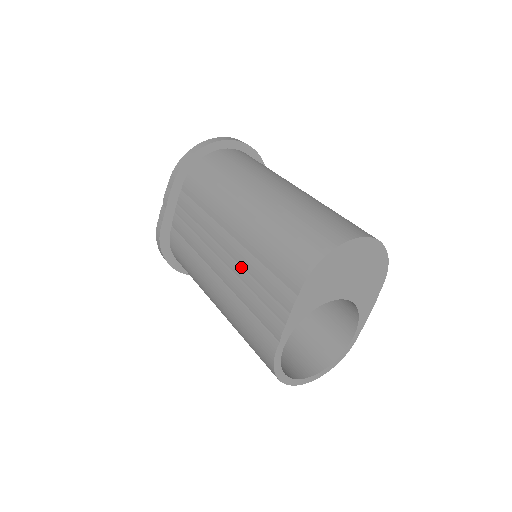
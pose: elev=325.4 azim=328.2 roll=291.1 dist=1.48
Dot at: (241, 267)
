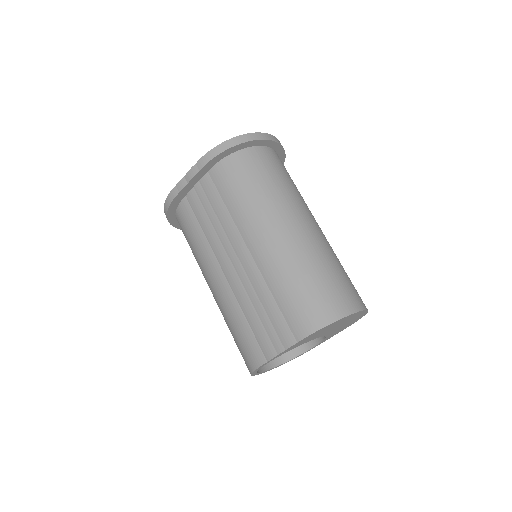
Dot at: (252, 286)
